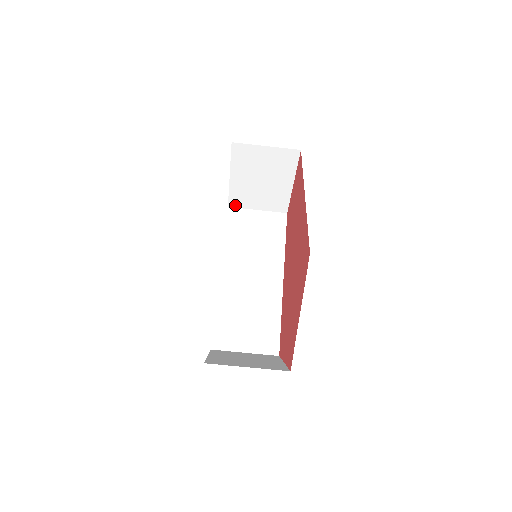
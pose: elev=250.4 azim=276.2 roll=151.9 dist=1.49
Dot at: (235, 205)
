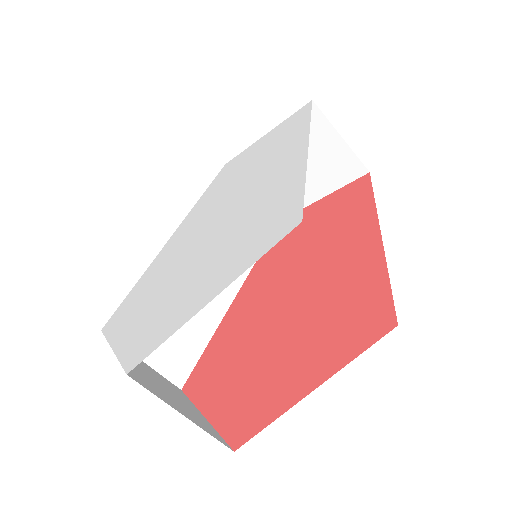
Dot at: occluded
